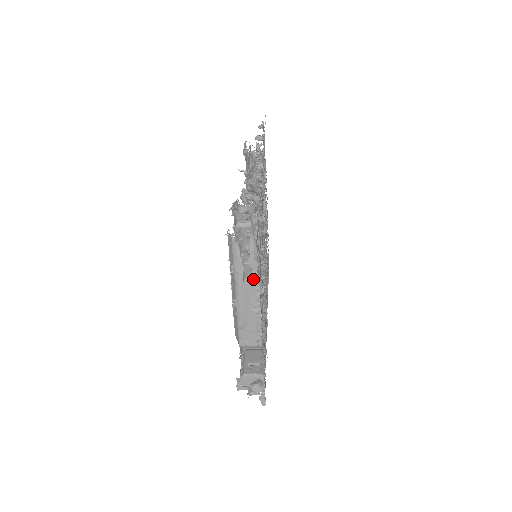
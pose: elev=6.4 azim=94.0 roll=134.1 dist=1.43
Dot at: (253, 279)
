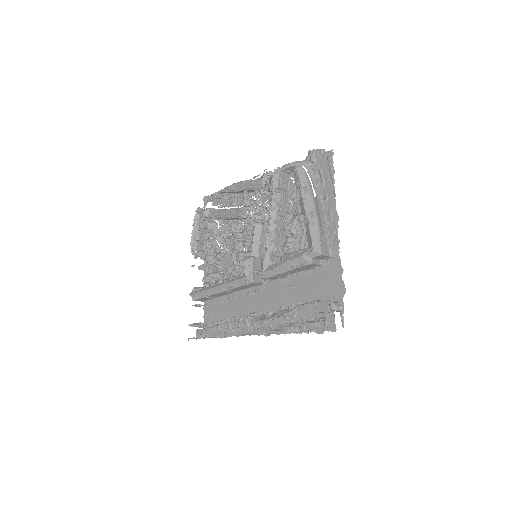
Dot at: (317, 200)
